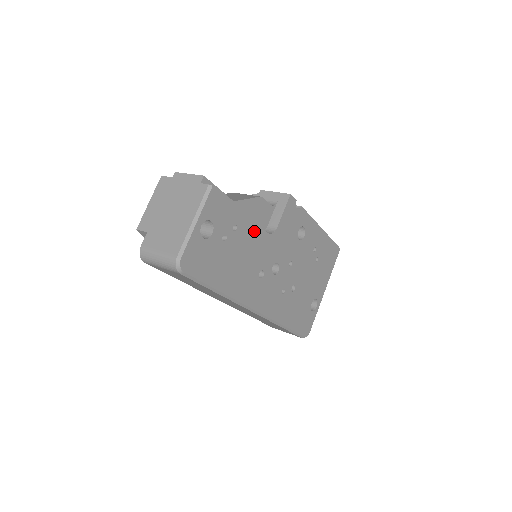
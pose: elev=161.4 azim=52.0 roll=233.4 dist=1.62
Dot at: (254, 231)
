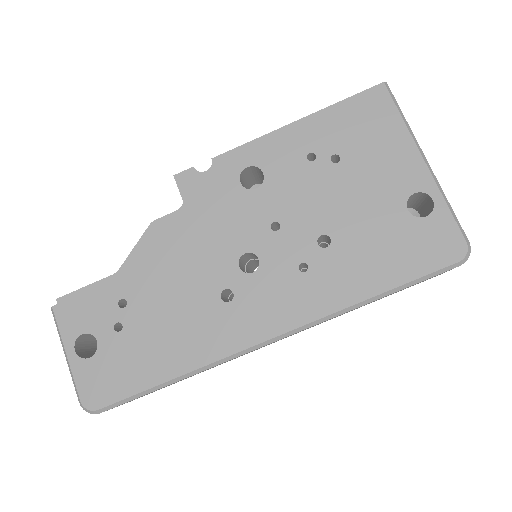
Dot at: (157, 273)
